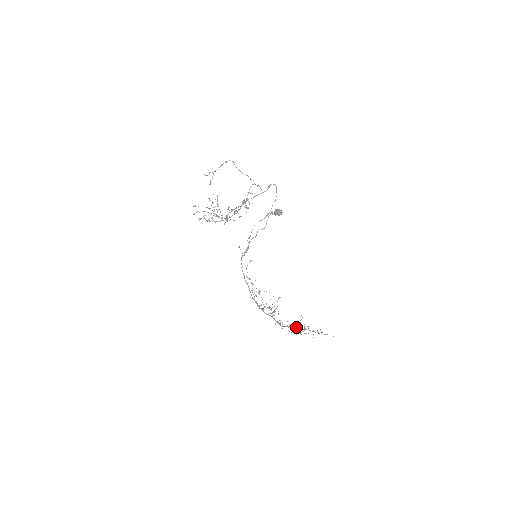
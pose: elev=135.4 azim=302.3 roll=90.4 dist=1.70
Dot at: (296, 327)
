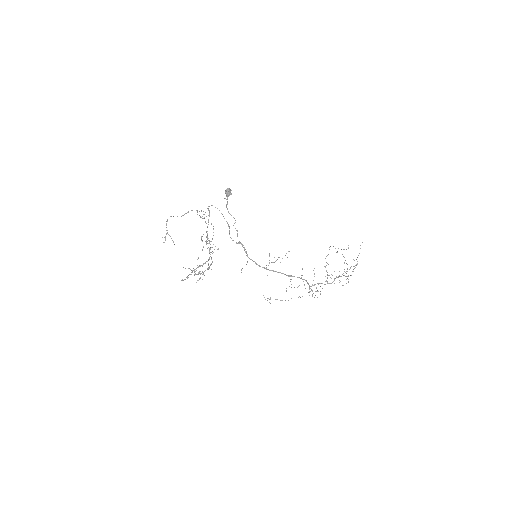
Dot at: occluded
